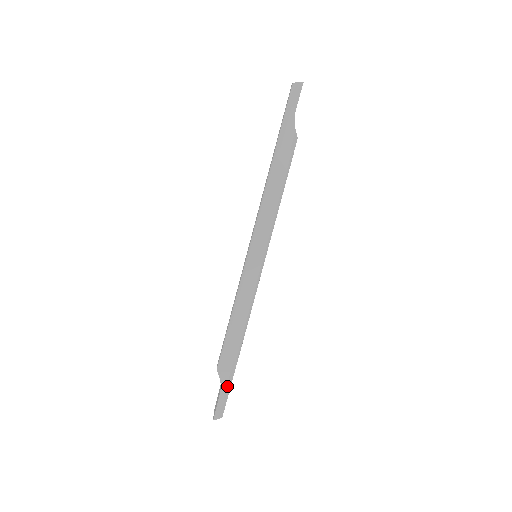
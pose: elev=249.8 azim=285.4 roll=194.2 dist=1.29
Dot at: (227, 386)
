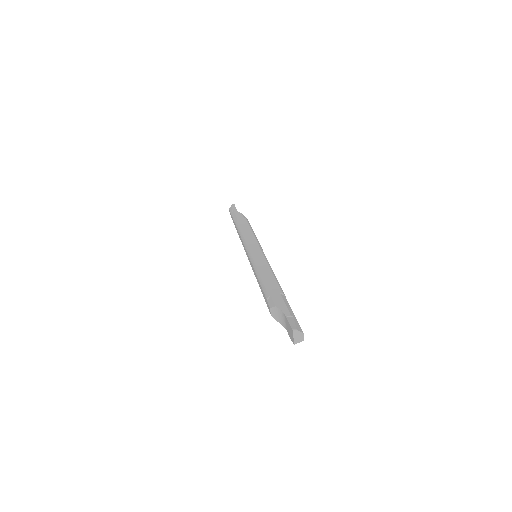
Dot at: (288, 309)
